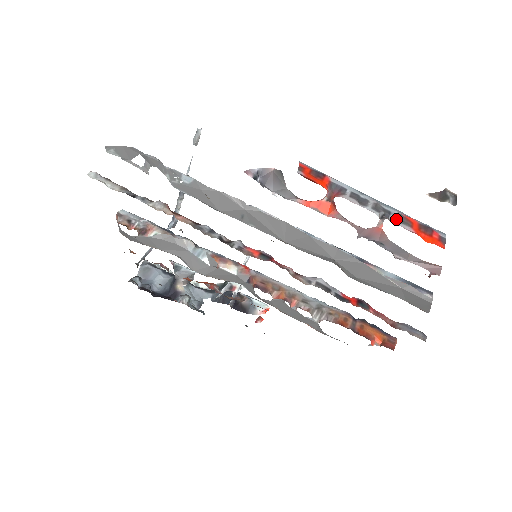
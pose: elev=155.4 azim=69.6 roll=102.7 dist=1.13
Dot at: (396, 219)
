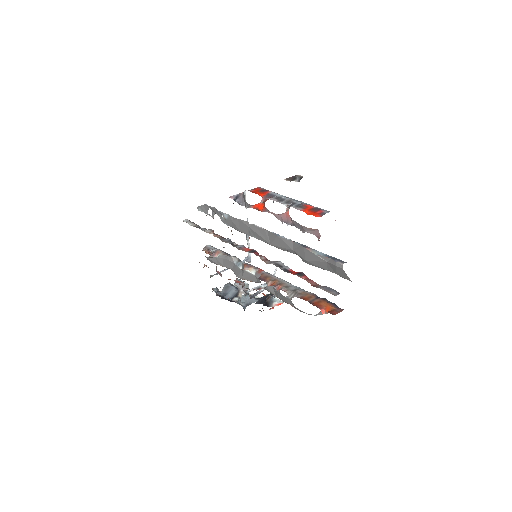
Dot at: (296, 206)
